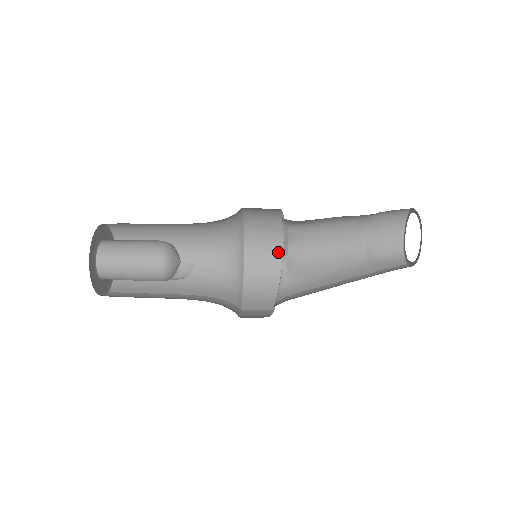
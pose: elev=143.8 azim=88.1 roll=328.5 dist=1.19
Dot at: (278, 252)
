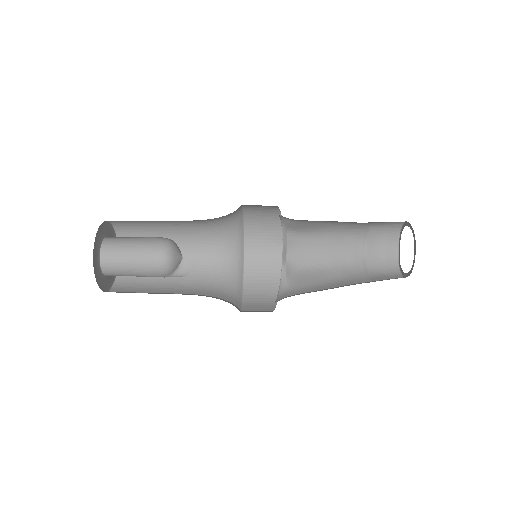
Dot at: (277, 260)
